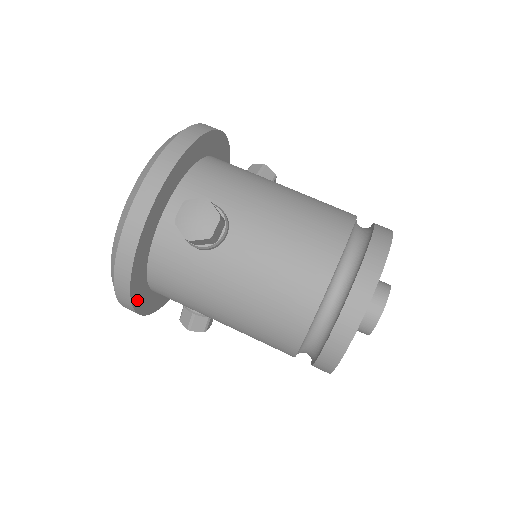
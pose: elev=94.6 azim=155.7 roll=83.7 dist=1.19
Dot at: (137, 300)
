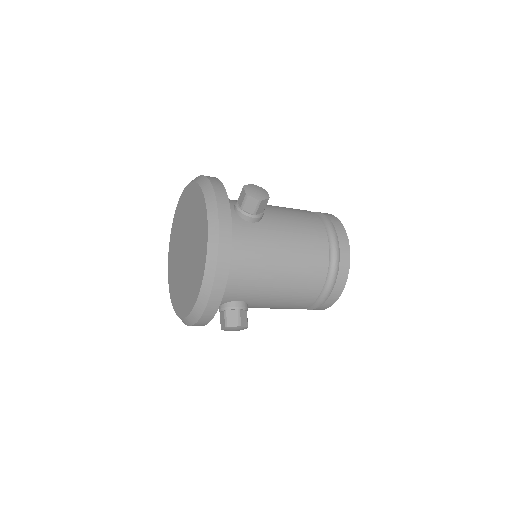
Dot at: occluded
